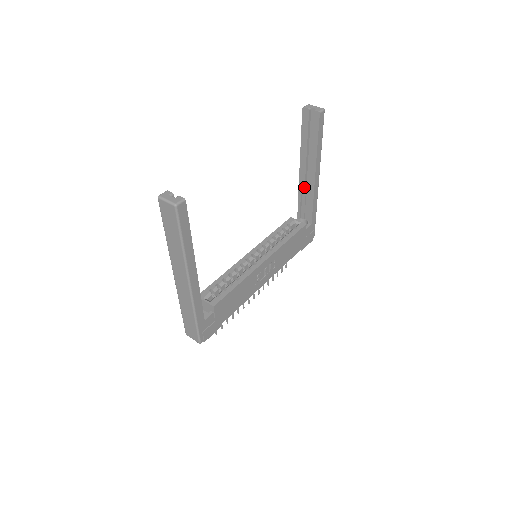
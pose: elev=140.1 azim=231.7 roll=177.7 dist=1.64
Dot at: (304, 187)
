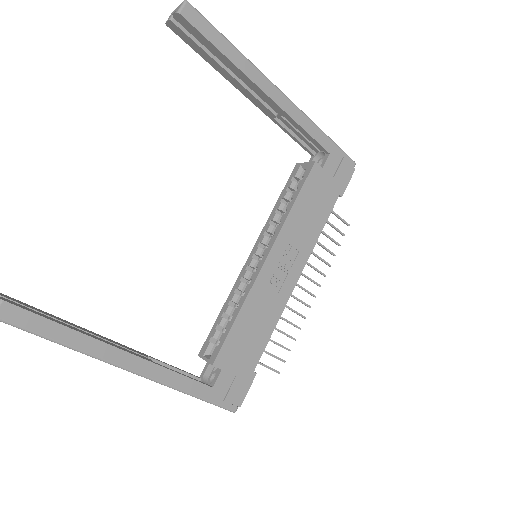
Dot at: (275, 116)
